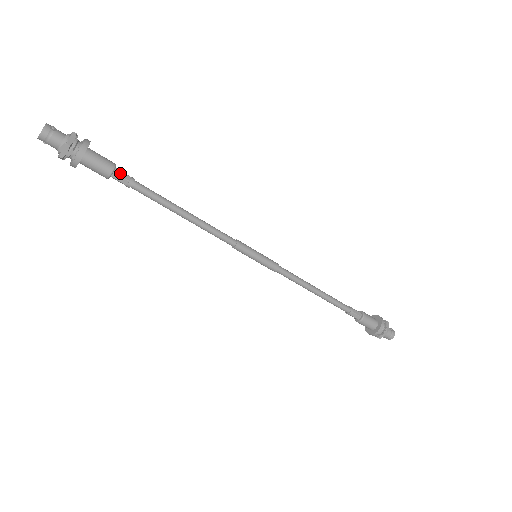
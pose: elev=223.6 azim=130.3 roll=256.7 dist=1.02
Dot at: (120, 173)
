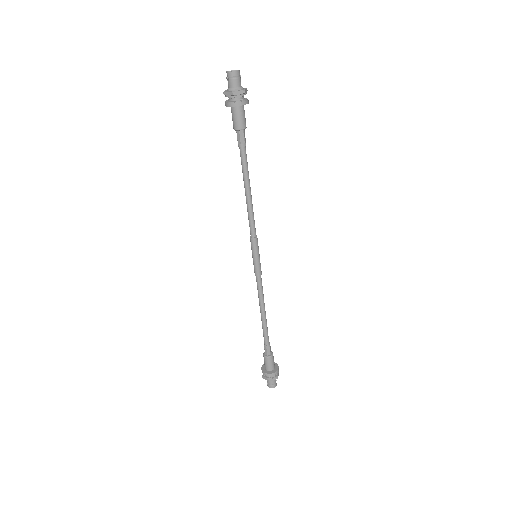
Dot at: (244, 134)
